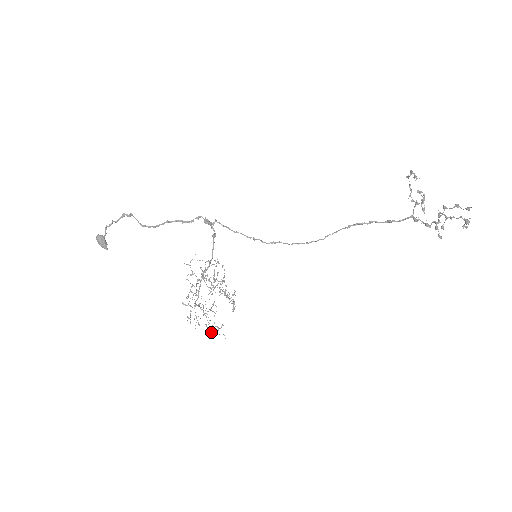
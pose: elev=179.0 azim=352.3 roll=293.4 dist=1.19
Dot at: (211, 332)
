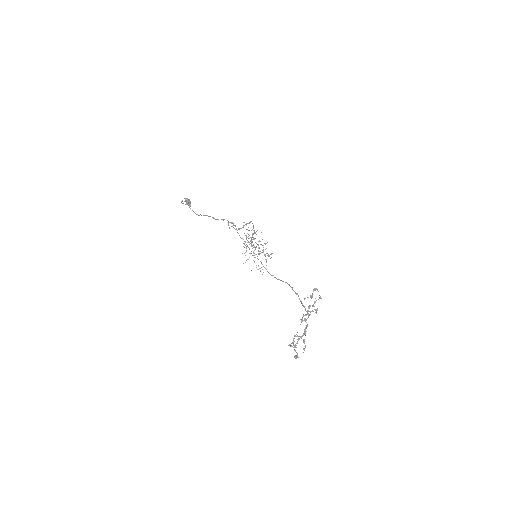
Dot at: occluded
